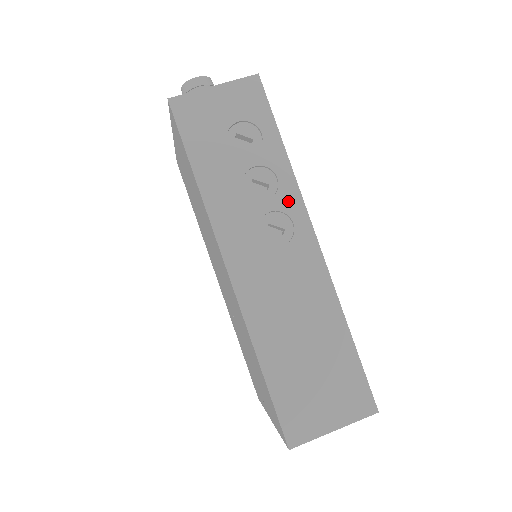
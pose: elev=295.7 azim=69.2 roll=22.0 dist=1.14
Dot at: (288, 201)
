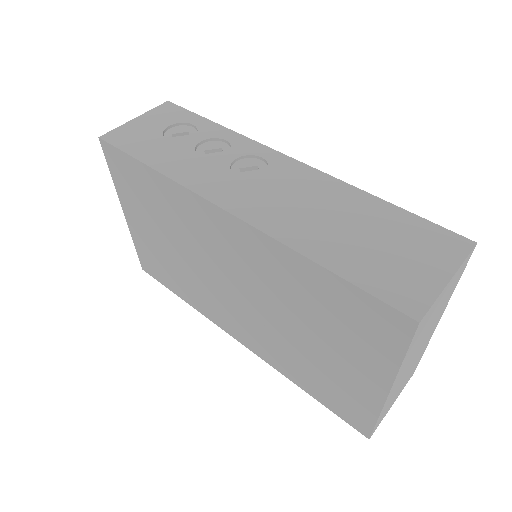
Dot at: (246, 148)
